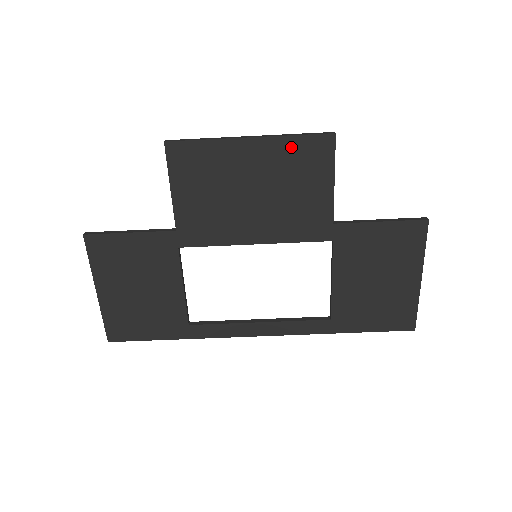
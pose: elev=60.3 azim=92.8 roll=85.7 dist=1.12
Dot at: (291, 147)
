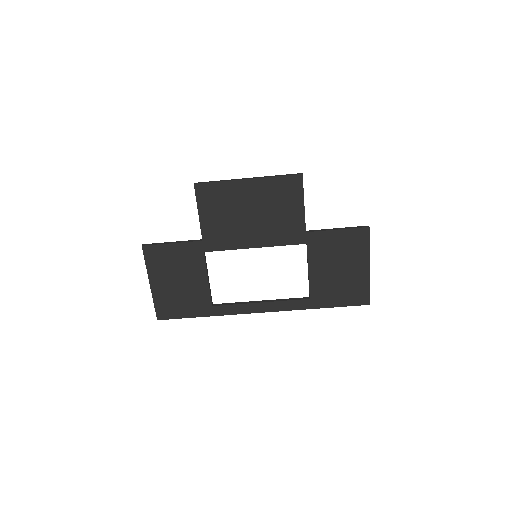
Dot at: (275, 184)
